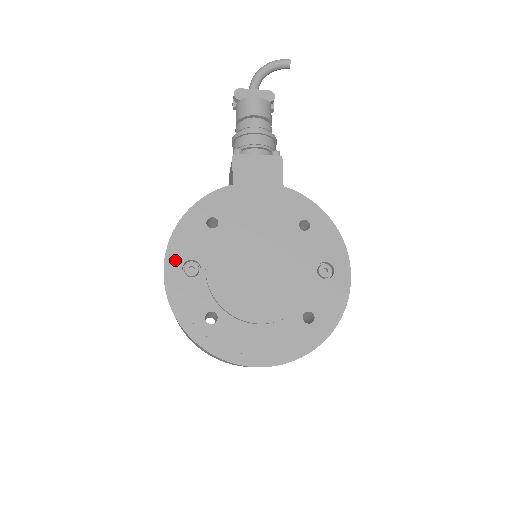
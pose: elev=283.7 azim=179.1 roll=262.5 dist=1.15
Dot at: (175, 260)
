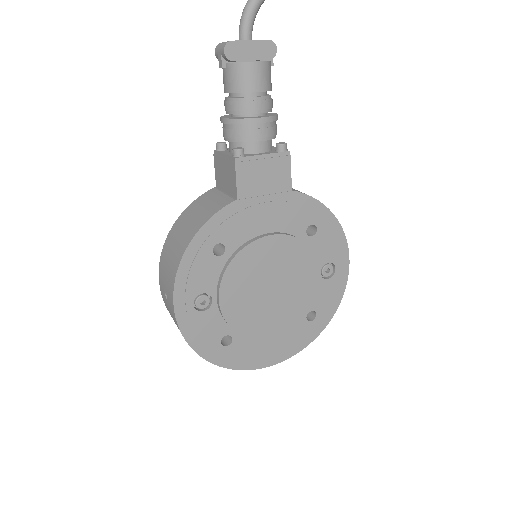
Dot at: (185, 298)
